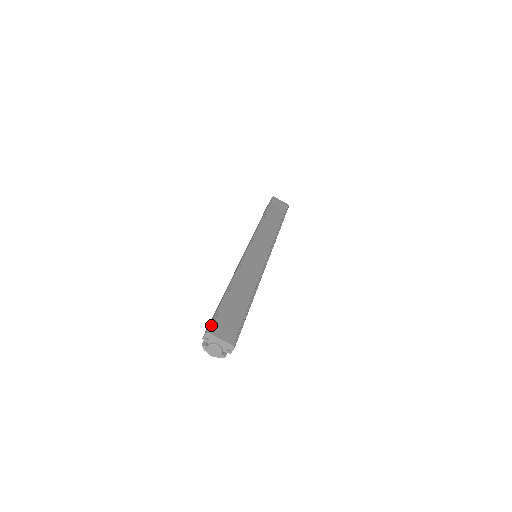
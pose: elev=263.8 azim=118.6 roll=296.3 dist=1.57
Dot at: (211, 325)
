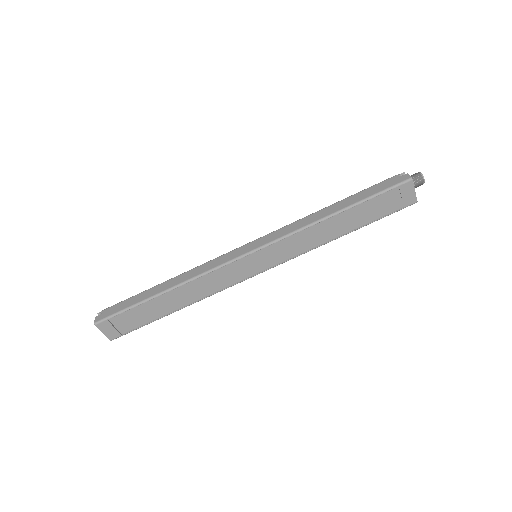
Dot at: (104, 321)
